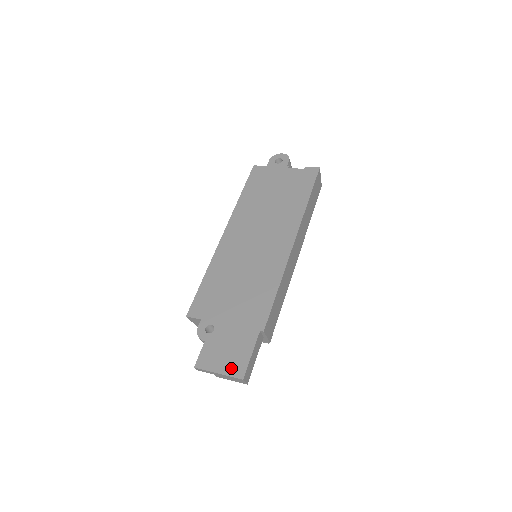
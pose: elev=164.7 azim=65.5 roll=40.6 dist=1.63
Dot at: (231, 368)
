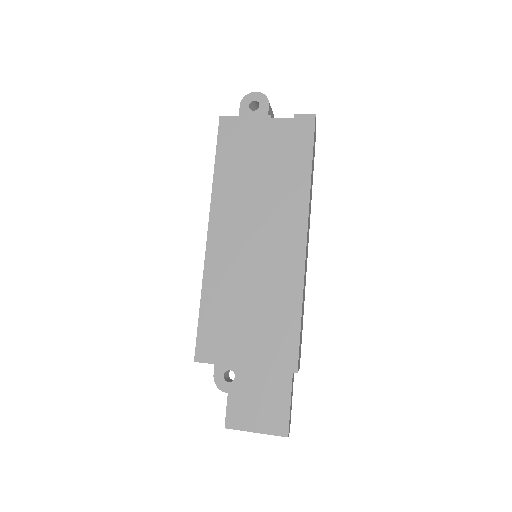
Dot at: (270, 425)
